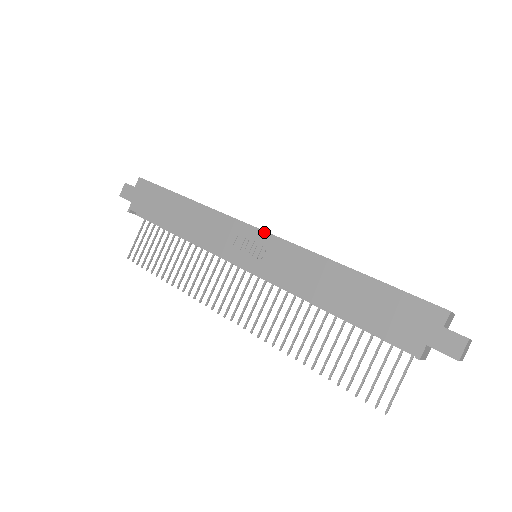
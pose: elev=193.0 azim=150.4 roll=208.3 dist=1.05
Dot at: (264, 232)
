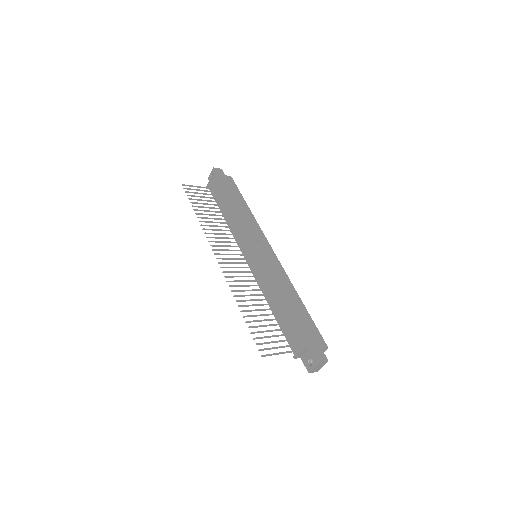
Dot at: (274, 253)
